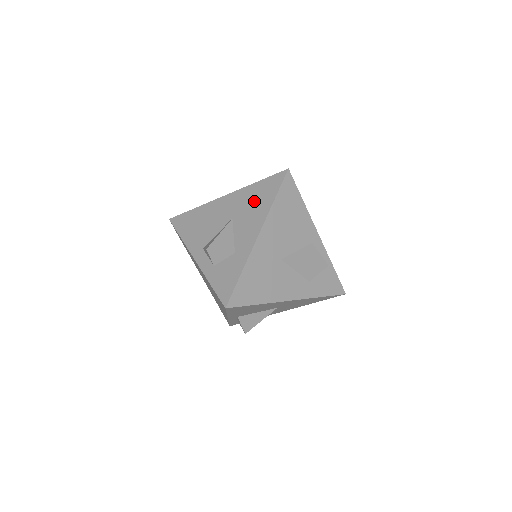
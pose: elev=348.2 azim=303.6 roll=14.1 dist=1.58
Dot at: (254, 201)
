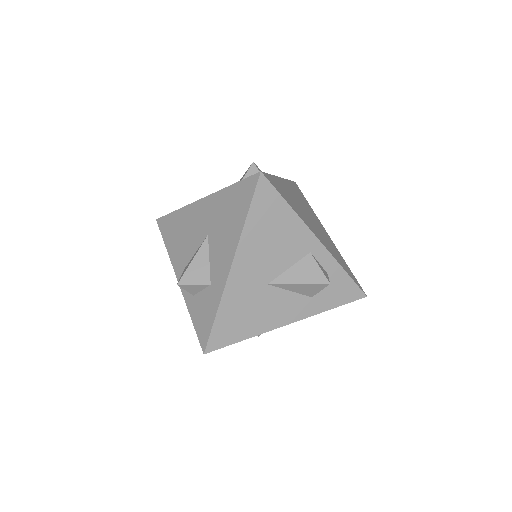
Dot at: (227, 215)
